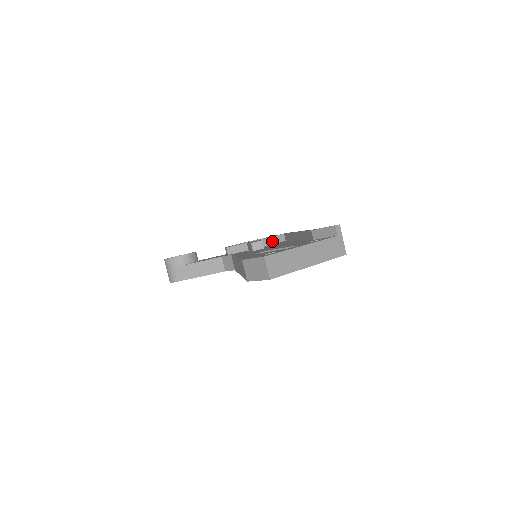
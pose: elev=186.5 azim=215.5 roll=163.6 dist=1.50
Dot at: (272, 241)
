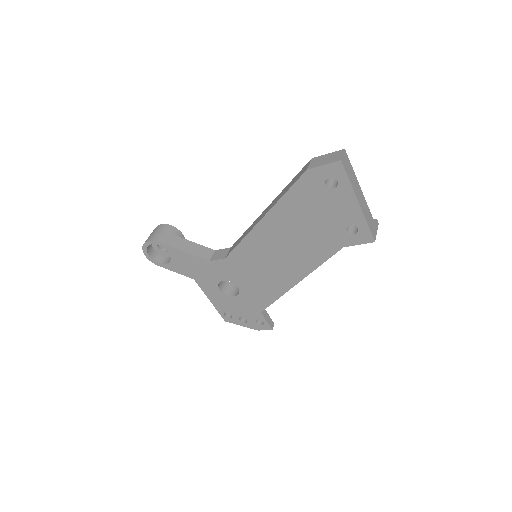
Dot at: occluded
